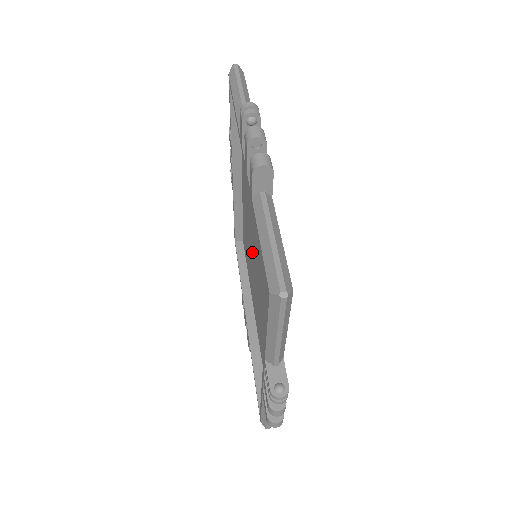
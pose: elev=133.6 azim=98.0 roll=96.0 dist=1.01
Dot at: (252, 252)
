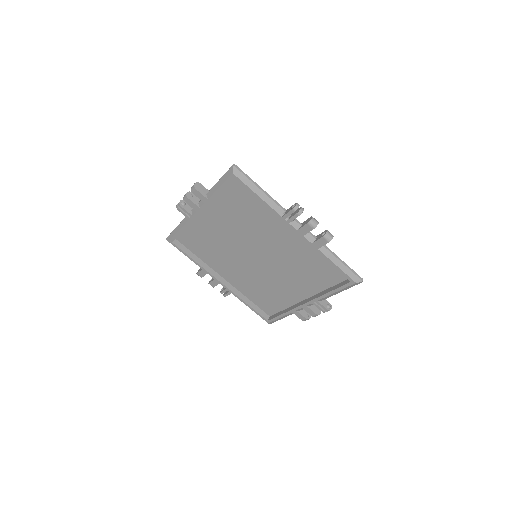
Dot at: (236, 252)
